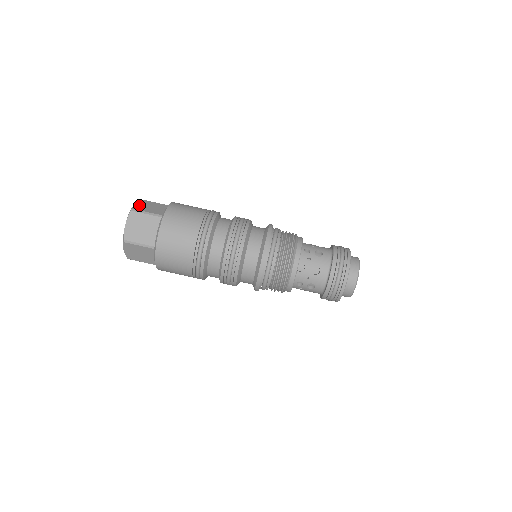
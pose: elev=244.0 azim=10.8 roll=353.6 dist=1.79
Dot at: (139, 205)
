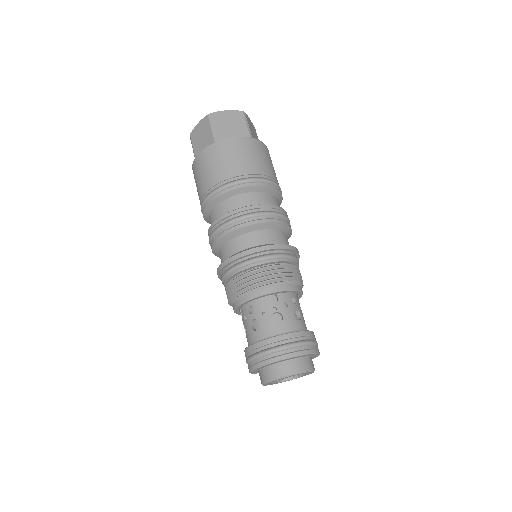
Dot at: (250, 121)
